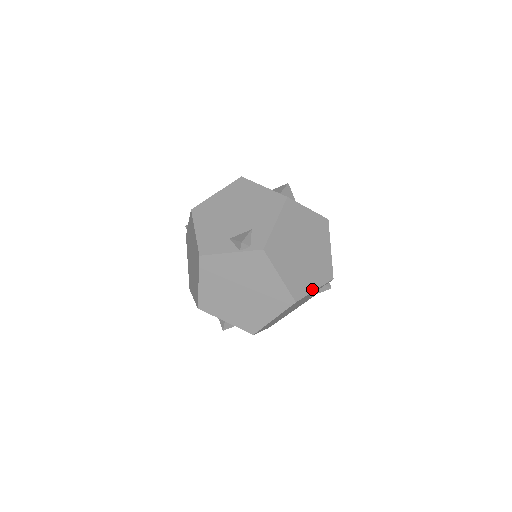
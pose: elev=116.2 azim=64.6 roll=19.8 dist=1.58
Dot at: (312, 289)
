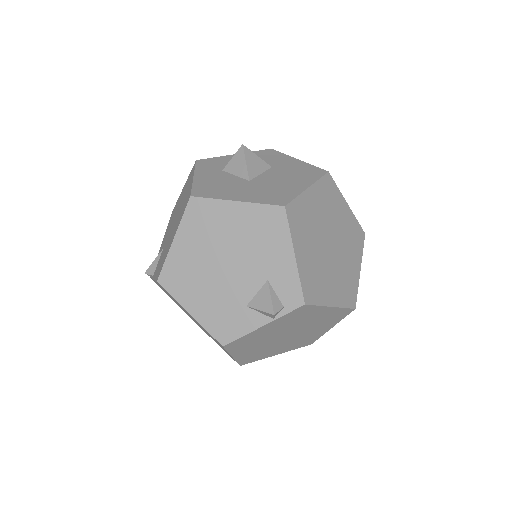
Dot at: (358, 274)
